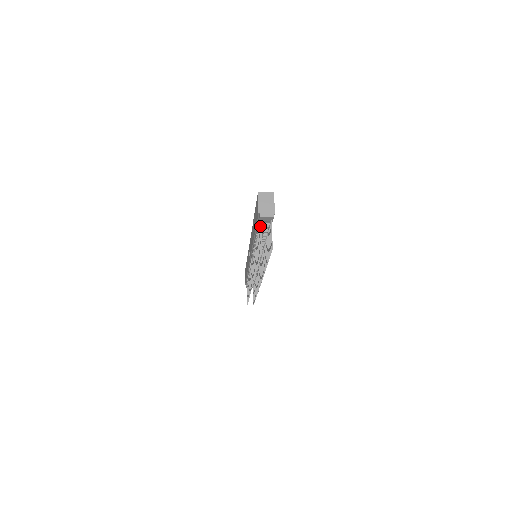
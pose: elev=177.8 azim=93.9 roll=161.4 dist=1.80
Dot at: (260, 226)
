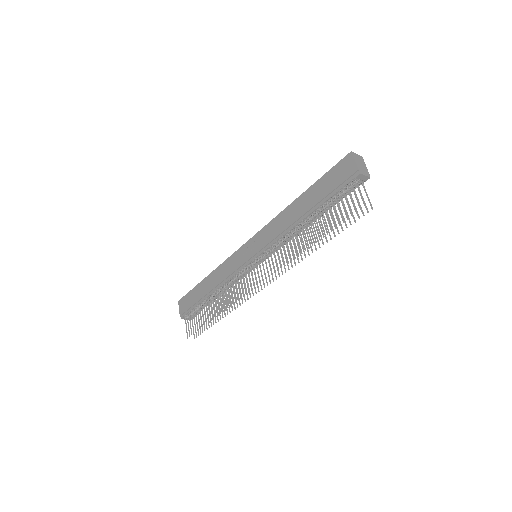
Dot at: (356, 184)
